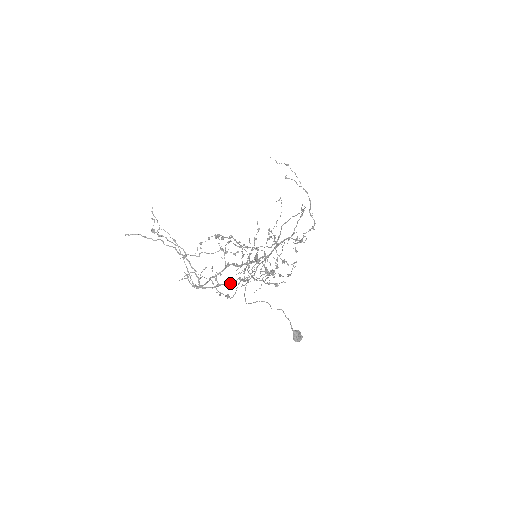
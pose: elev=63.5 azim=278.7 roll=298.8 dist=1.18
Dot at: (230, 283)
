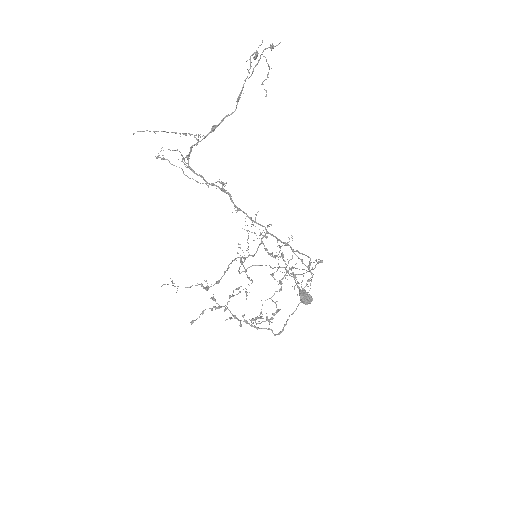
Dot at: (227, 116)
